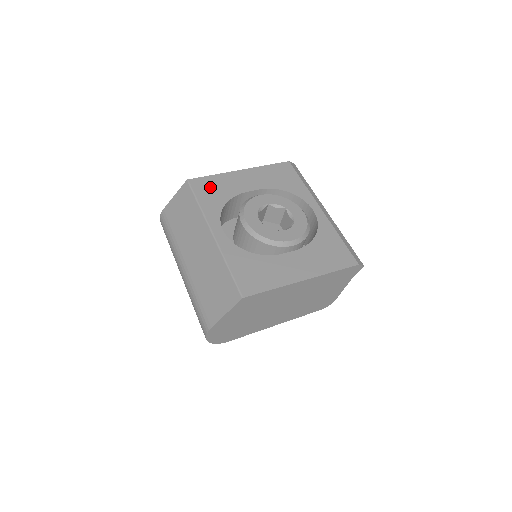
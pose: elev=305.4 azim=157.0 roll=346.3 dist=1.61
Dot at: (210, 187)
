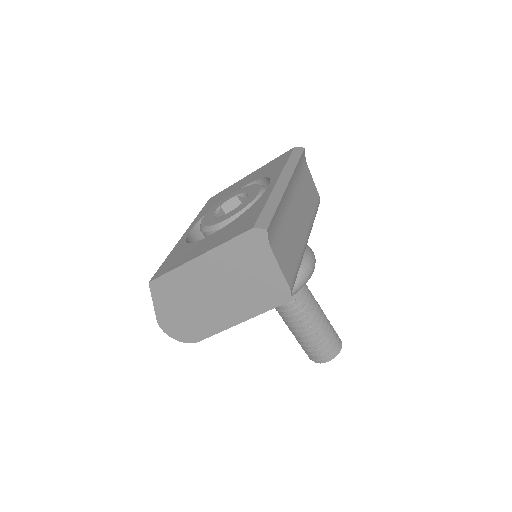
Dot at: (216, 198)
